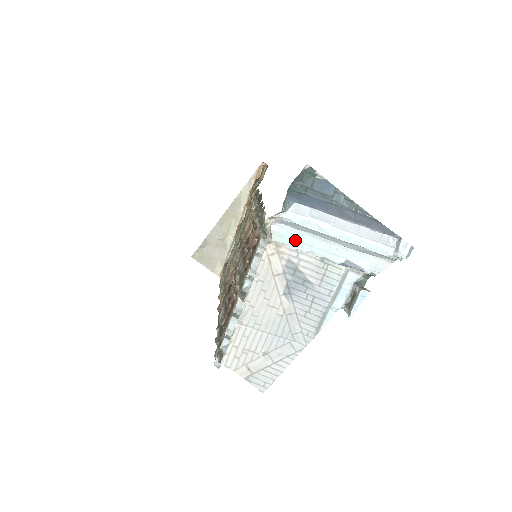
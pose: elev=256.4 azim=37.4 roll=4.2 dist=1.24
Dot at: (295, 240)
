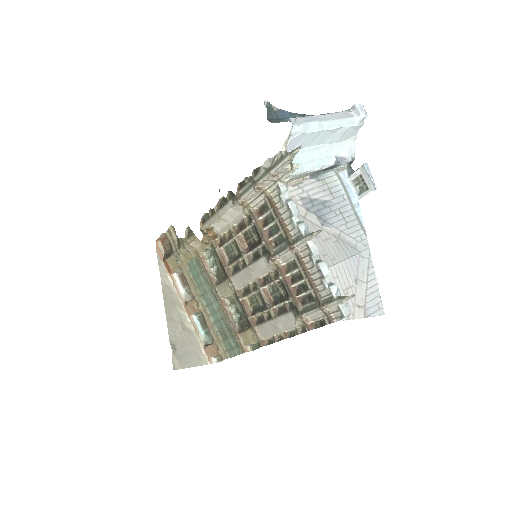
Dot at: (302, 163)
